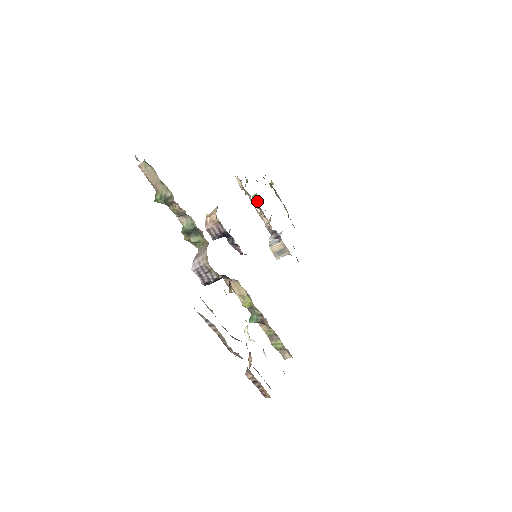
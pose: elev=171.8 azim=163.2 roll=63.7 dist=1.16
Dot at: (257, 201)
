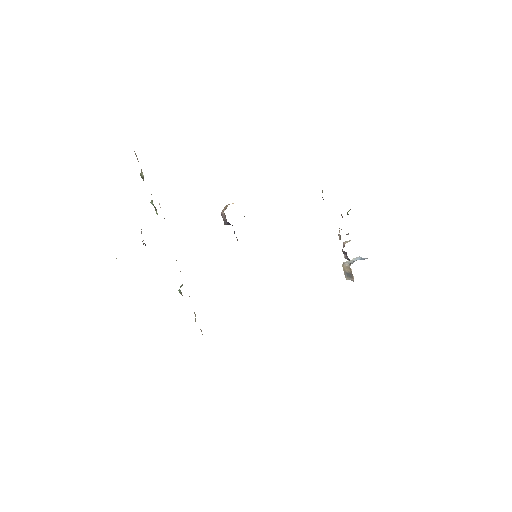
Dot at: (342, 216)
